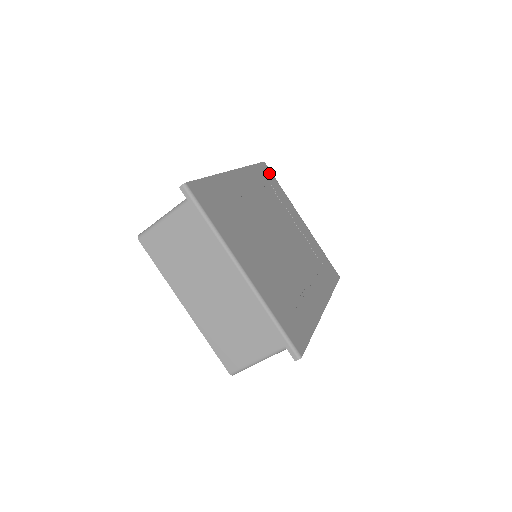
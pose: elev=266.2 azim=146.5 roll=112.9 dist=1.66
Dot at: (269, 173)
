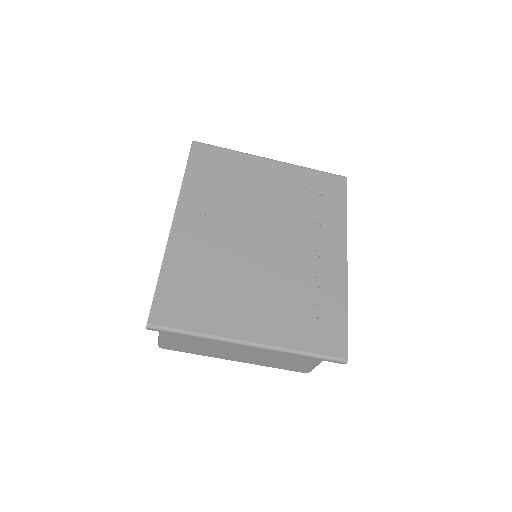
Dot at: (206, 151)
